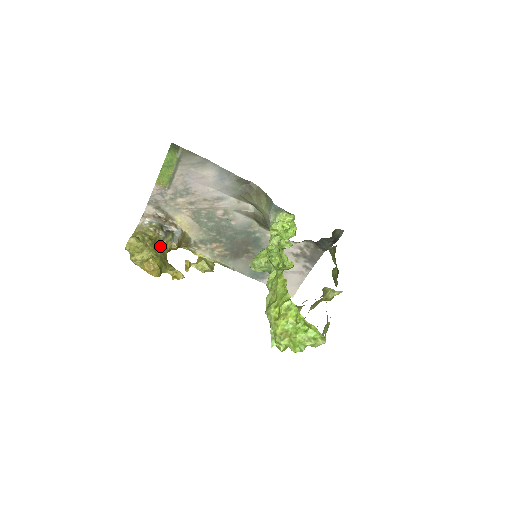
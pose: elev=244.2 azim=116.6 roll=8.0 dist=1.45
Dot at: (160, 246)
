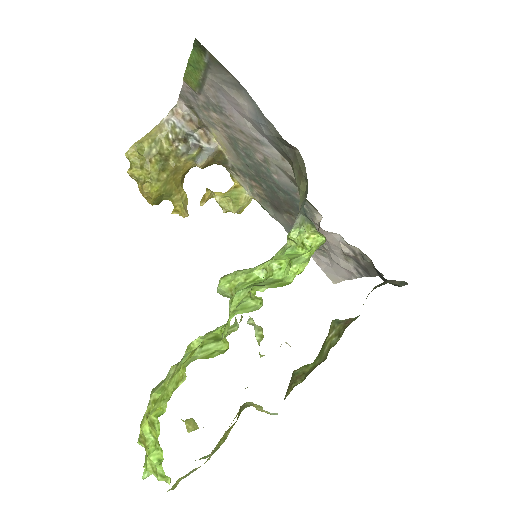
Dot at: (172, 165)
